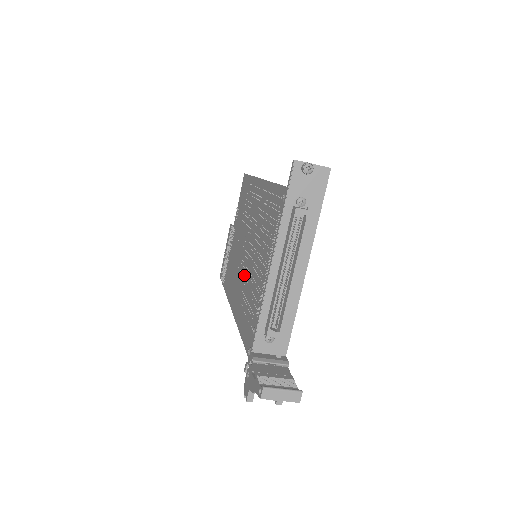
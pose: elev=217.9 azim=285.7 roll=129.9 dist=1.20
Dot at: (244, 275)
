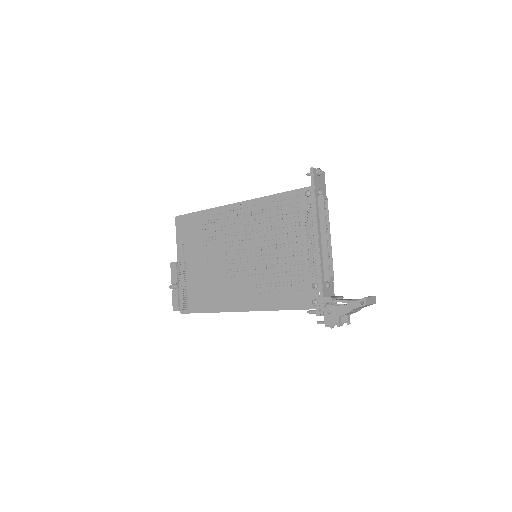
Dot at: (250, 274)
